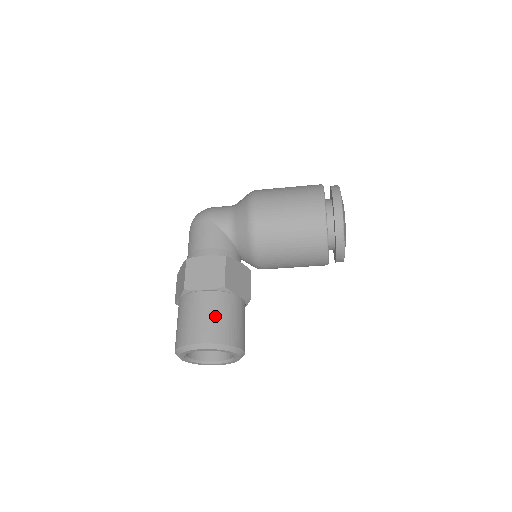
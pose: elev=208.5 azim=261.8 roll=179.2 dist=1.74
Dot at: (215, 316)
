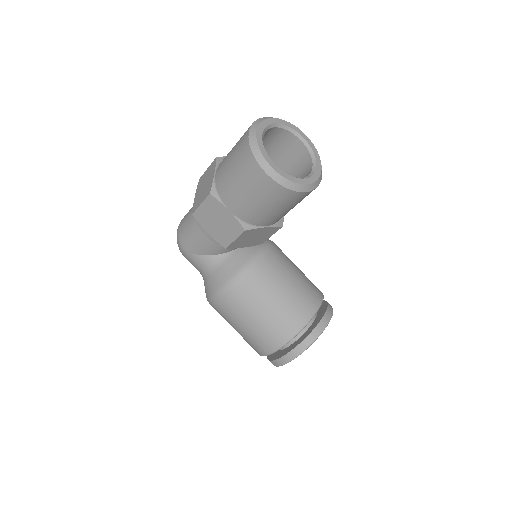
Dot at: occluded
